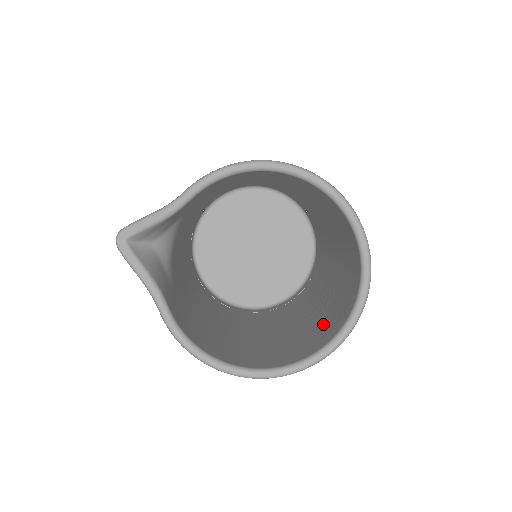
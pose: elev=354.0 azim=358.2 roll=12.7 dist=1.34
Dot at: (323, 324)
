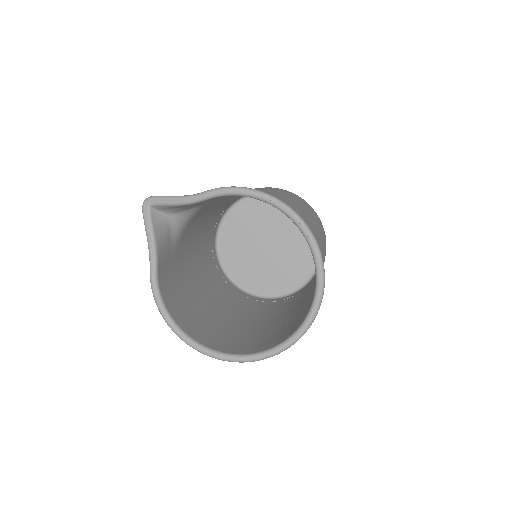
Dot at: (271, 336)
